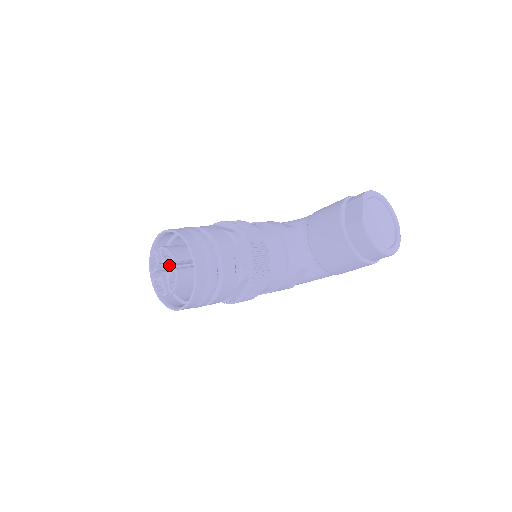
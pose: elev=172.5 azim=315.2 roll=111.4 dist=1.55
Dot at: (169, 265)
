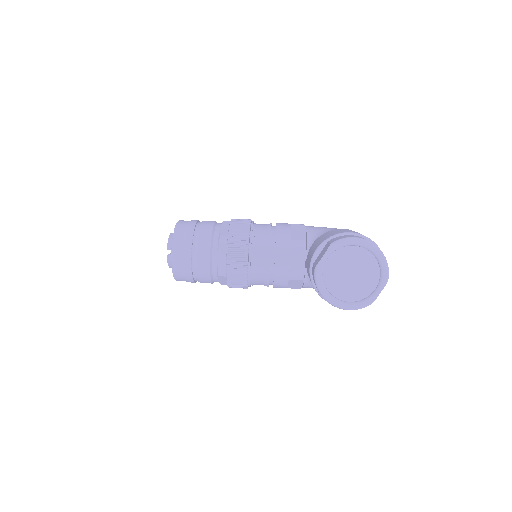
Dot at: occluded
